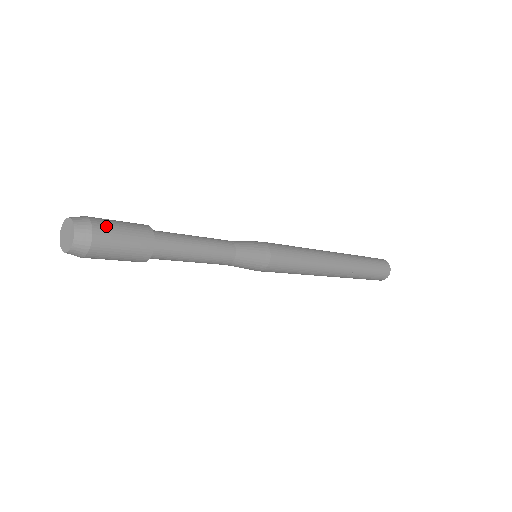
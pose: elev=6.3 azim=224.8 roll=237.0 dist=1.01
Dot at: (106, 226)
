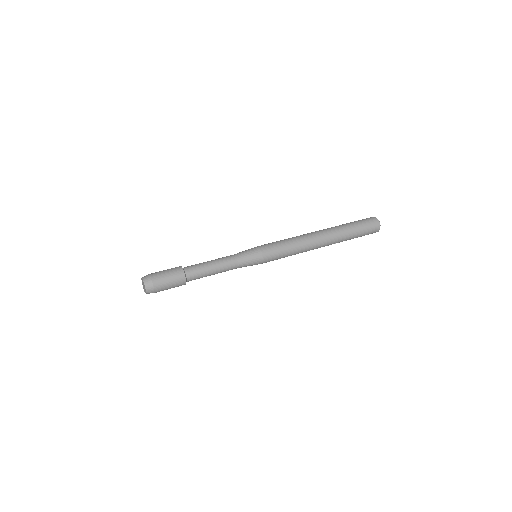
Dot at: (161, 286)
